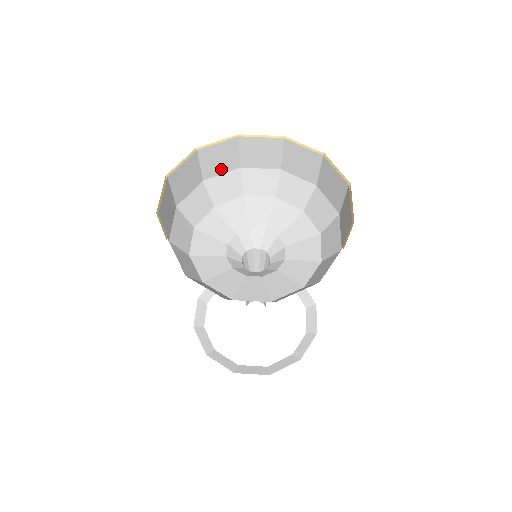
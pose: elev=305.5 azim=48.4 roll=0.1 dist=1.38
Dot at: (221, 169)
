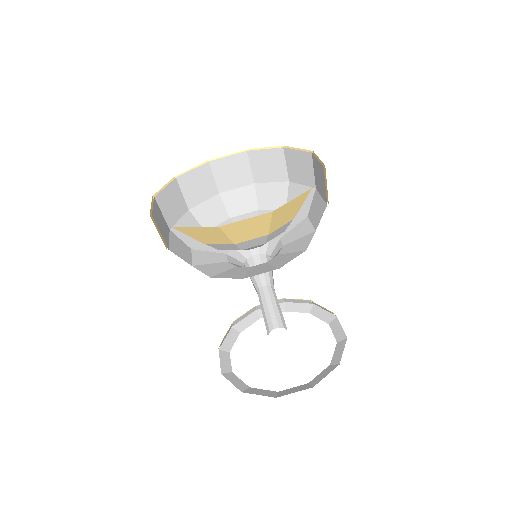
Dot at: (235, 183)
